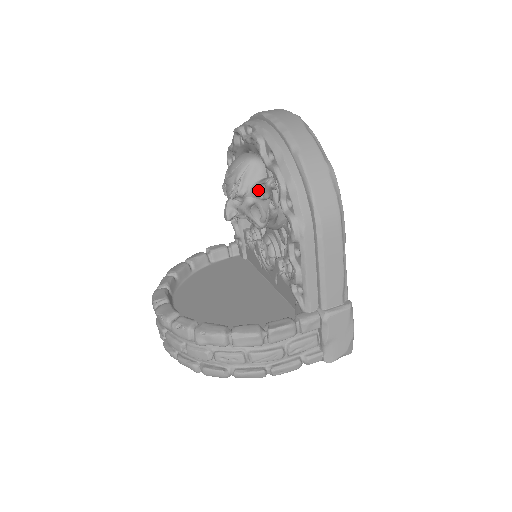
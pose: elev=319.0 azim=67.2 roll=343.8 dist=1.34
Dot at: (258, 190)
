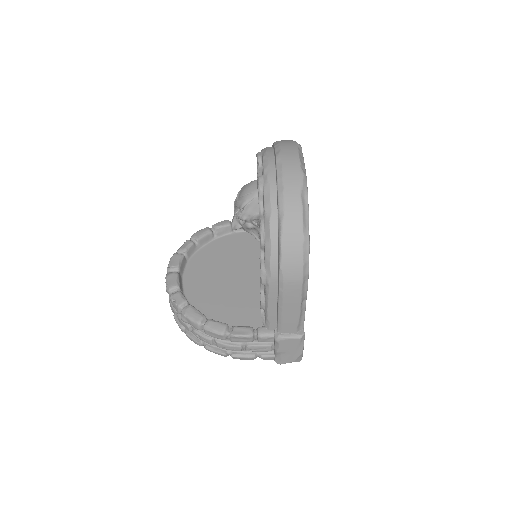
Dot at: (256, 221)
